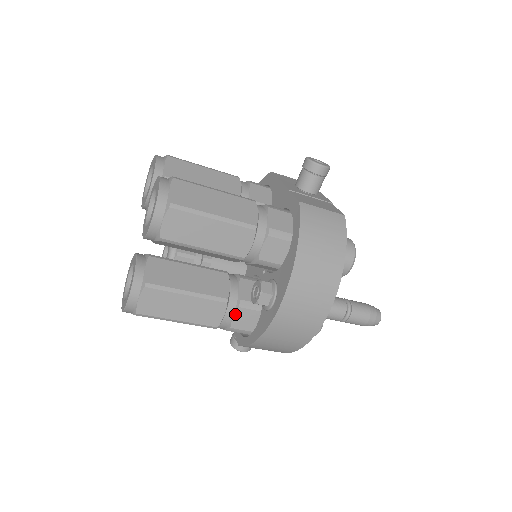
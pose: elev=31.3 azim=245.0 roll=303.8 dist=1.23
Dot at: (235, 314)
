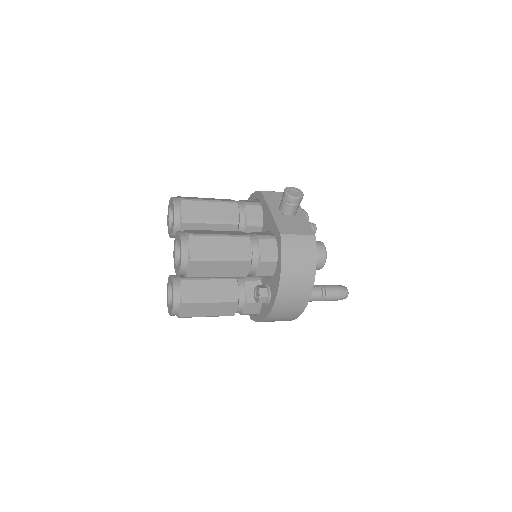
Dot at: (245, 307)
